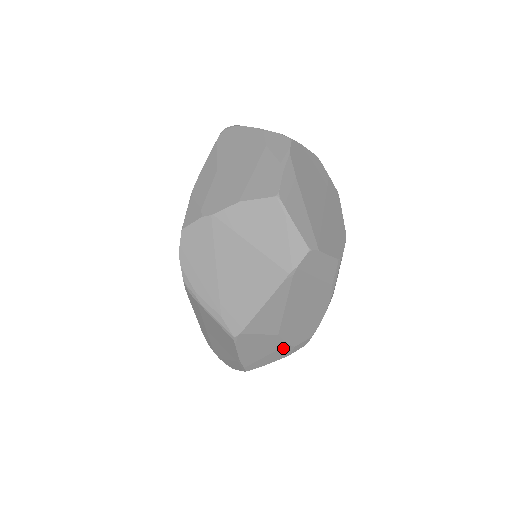
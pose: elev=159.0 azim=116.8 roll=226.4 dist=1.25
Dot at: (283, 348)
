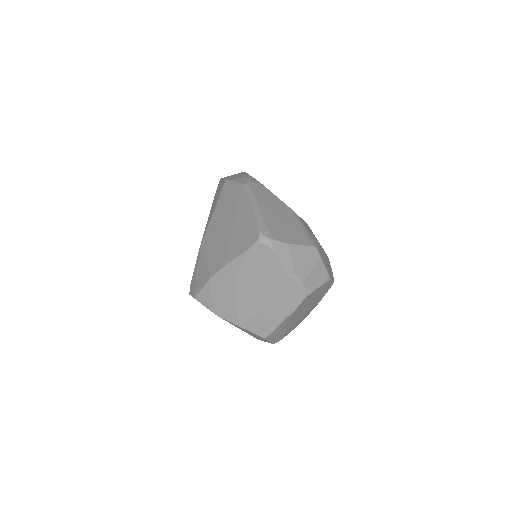
Dot at: occluded
